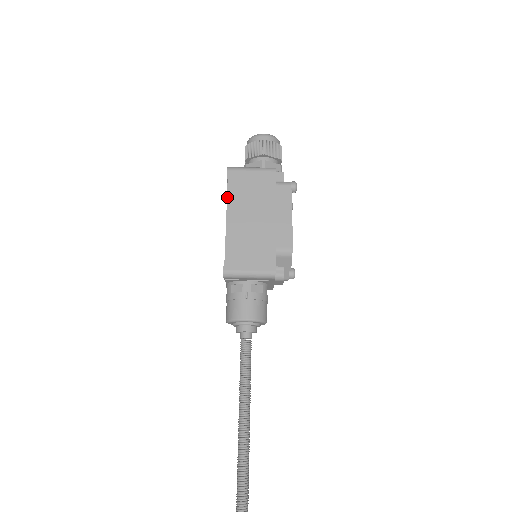
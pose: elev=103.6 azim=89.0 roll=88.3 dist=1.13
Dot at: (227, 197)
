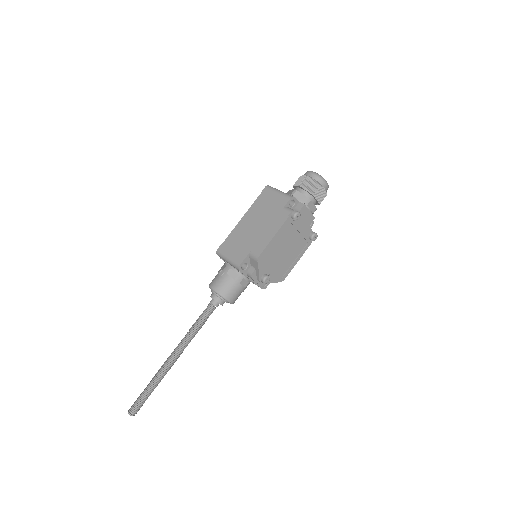
Dot at: (252, 204)
